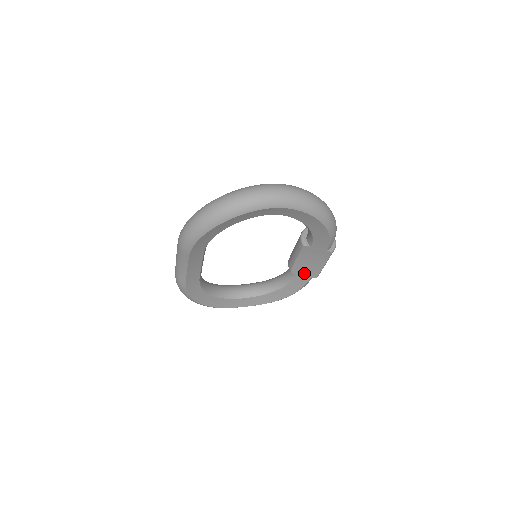
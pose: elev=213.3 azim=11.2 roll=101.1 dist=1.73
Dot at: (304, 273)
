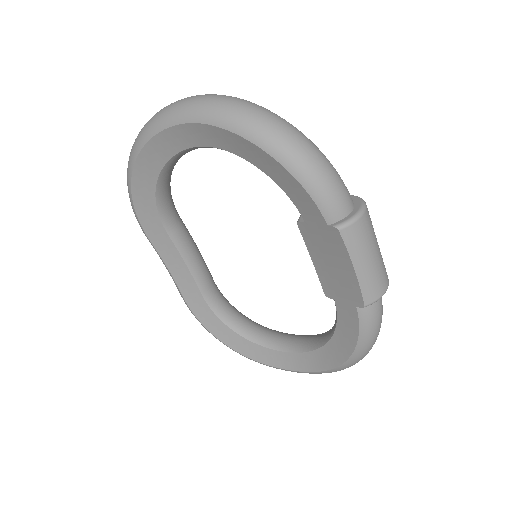
Dot at: (342, 296)
